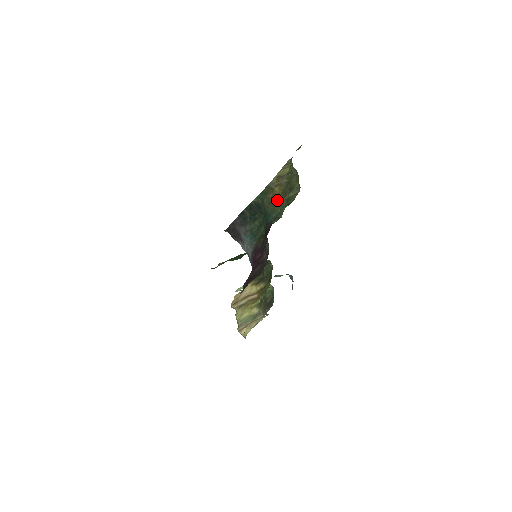
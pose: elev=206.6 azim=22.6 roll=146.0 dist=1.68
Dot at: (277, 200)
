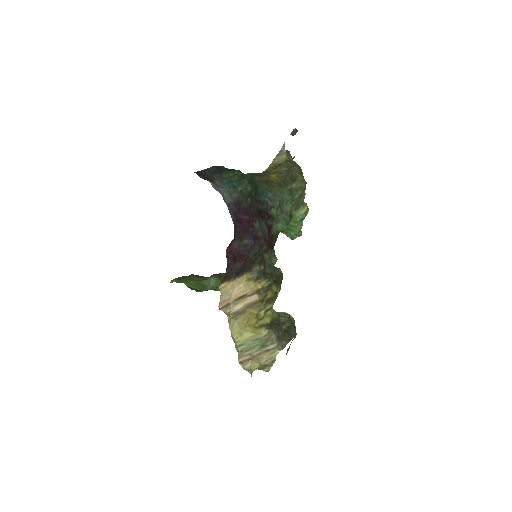
Dot at: (274, 184)
